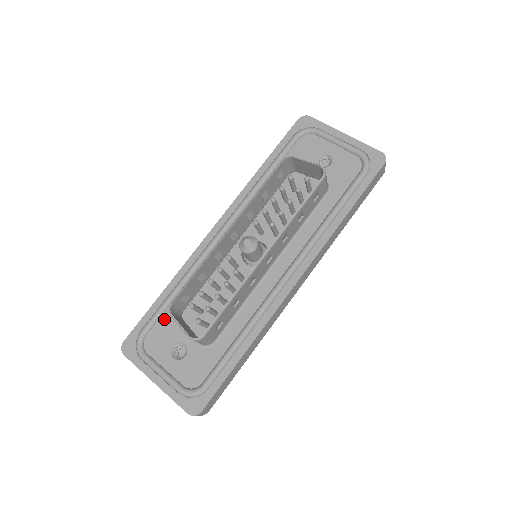
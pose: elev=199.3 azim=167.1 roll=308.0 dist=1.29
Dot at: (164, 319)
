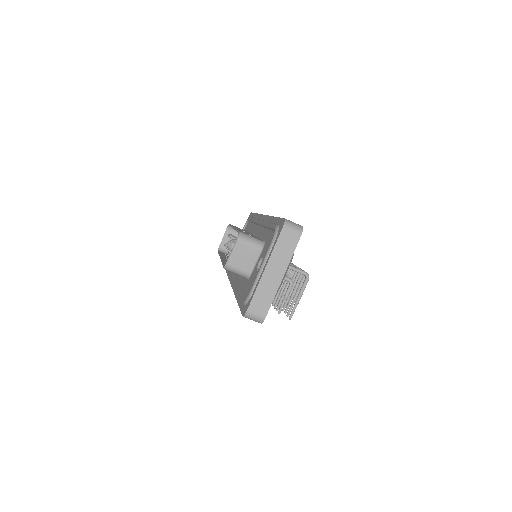
Dot at: (246, 290)
